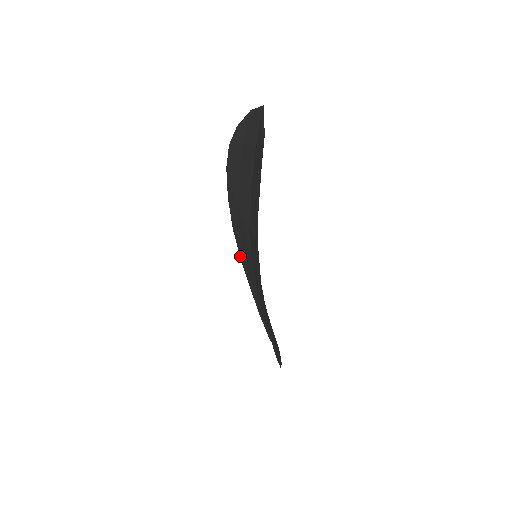
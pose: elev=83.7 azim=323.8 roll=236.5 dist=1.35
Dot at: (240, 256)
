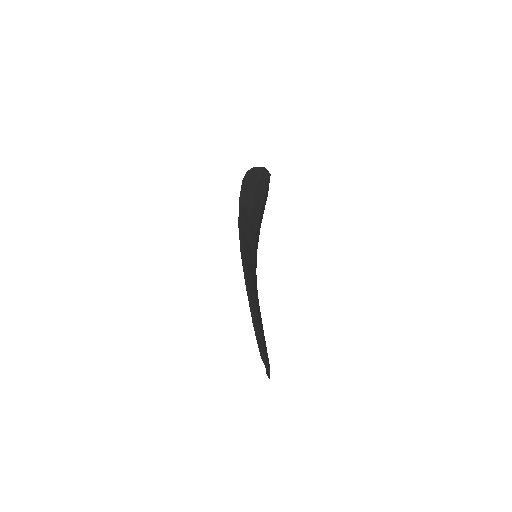
Dot at: occluded
